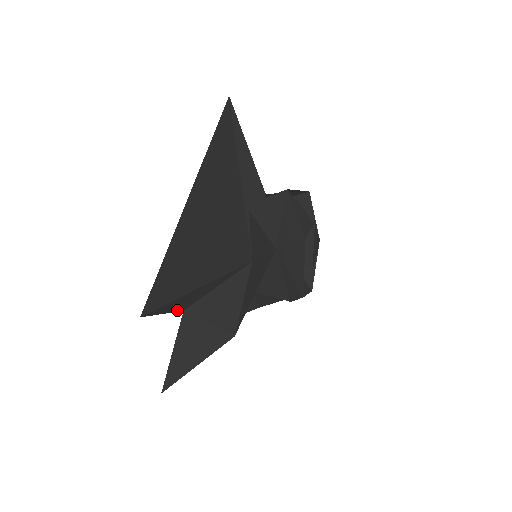
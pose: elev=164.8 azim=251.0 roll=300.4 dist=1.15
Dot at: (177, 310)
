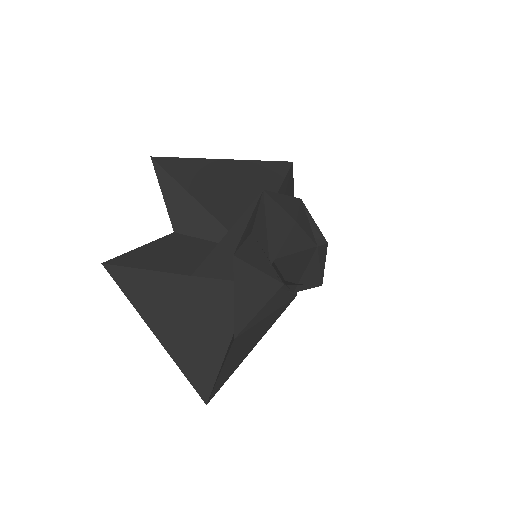
Dot at: (171, 216)
